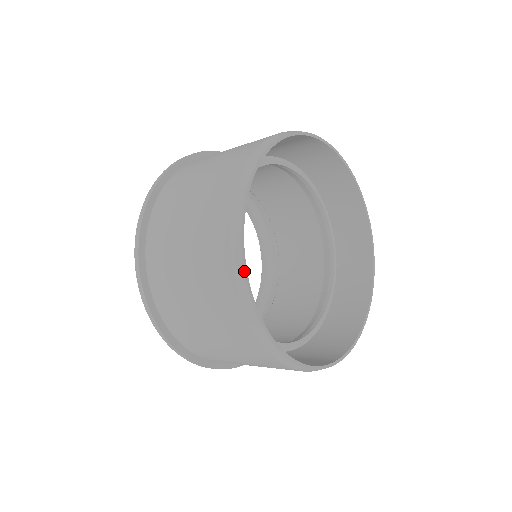
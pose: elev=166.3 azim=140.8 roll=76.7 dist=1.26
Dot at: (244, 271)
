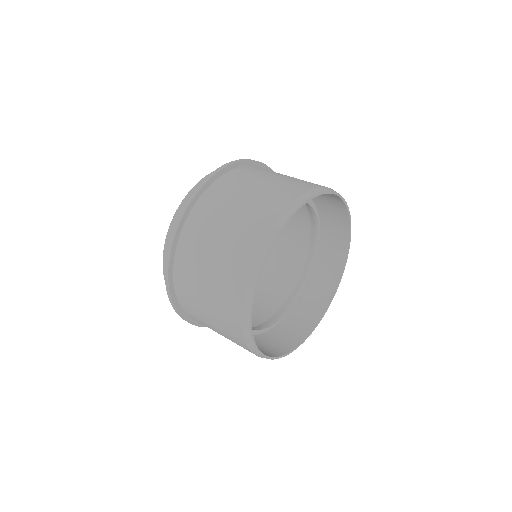
Dot at: (251, 332)
